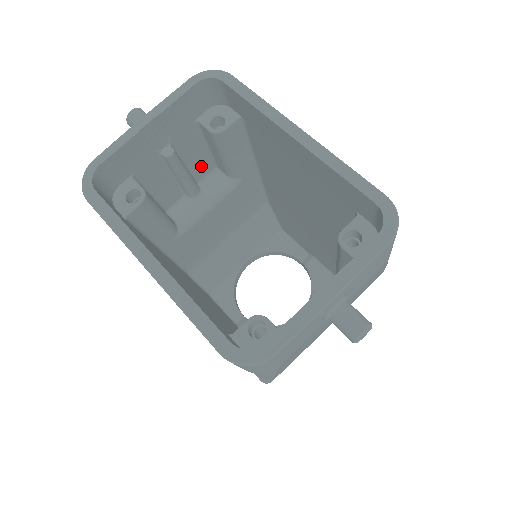
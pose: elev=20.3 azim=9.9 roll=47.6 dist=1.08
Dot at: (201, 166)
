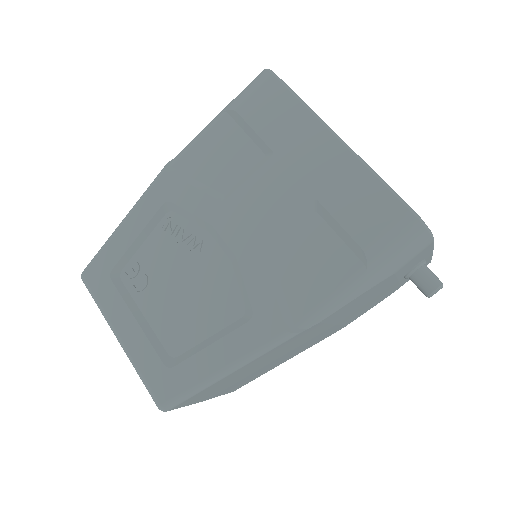
Dot at: occluded
